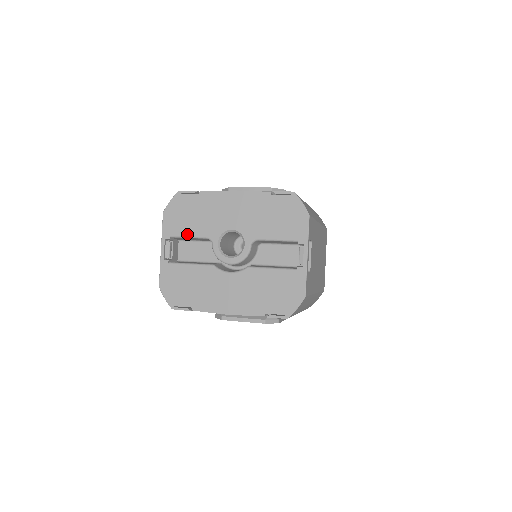
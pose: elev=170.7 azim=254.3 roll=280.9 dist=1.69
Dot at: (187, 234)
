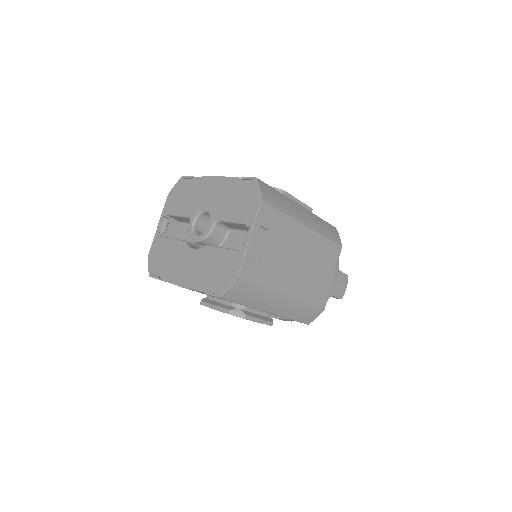
Dot at: (177, 213)
